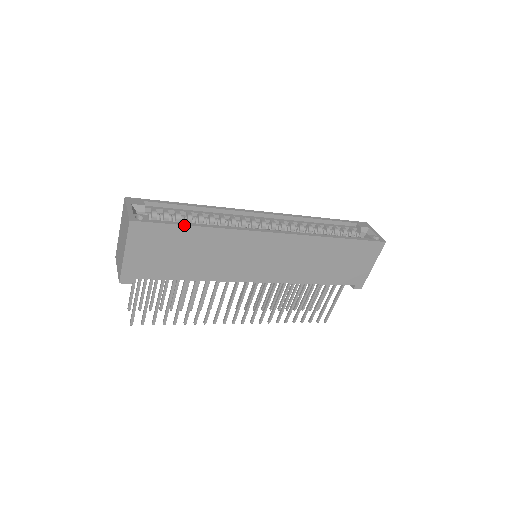
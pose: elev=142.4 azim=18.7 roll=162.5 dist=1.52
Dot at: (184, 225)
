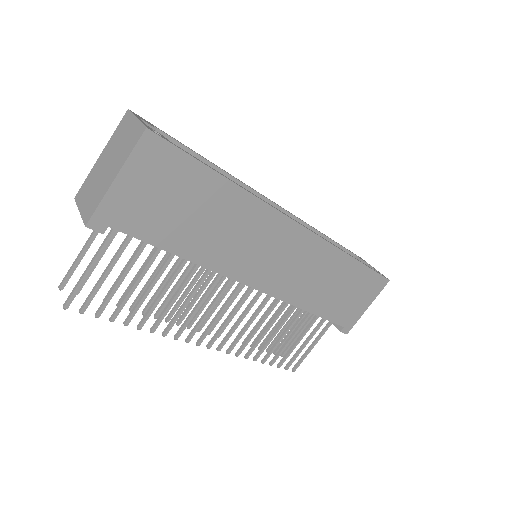
Dot at: (210, 168)
